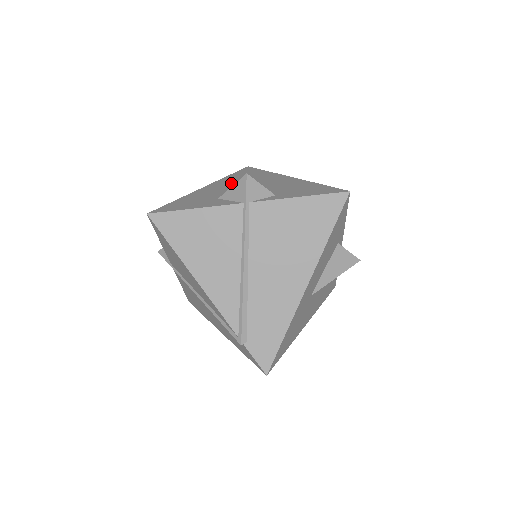
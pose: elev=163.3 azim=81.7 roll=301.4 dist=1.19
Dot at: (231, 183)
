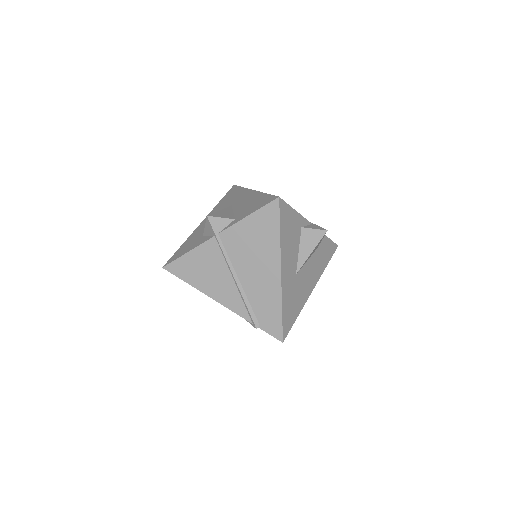
Dot at: occluded
